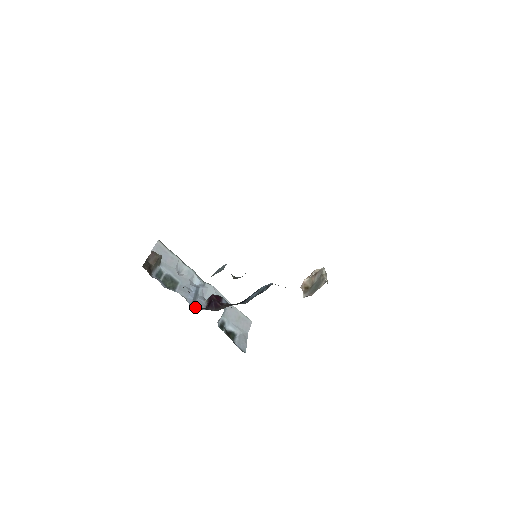
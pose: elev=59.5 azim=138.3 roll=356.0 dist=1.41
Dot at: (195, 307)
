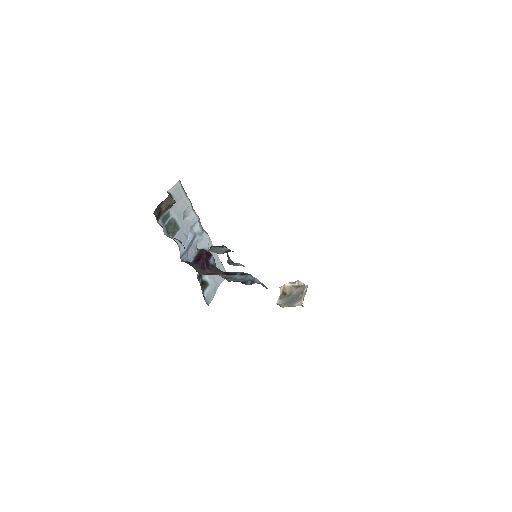
Dot at: (184, 258)
